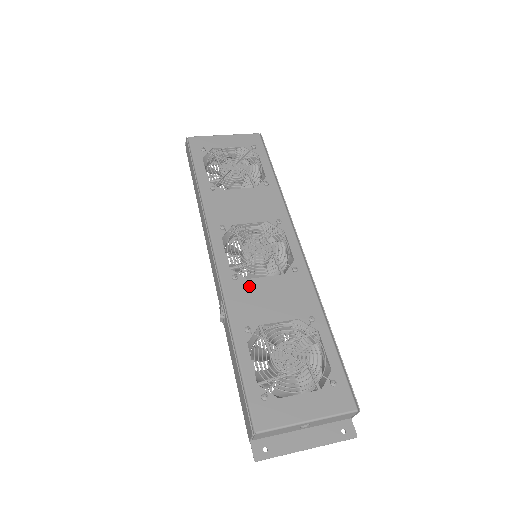
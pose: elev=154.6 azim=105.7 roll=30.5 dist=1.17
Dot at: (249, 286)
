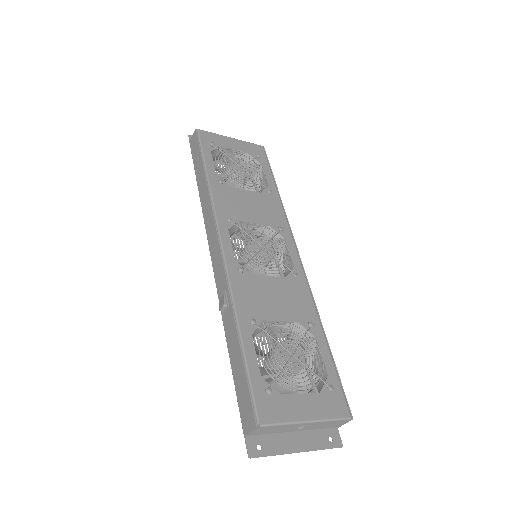
Dot at: (254, 281)
